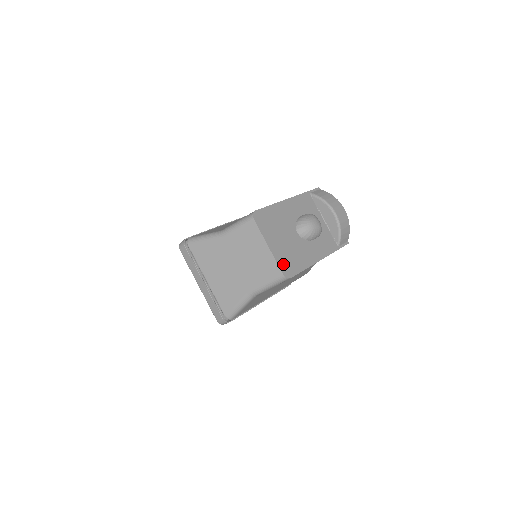
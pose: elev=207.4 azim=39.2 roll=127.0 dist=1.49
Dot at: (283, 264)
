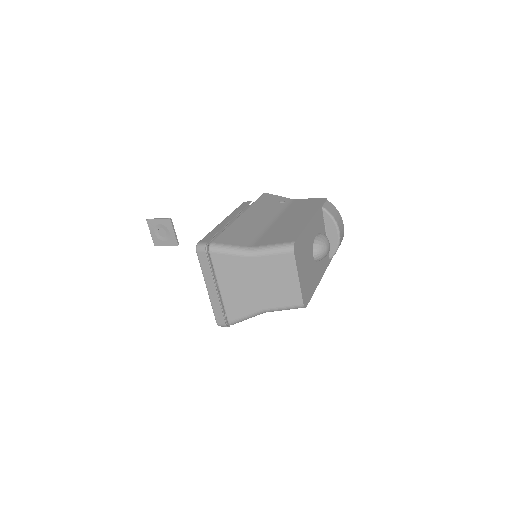
Dot at: (304, 294)
